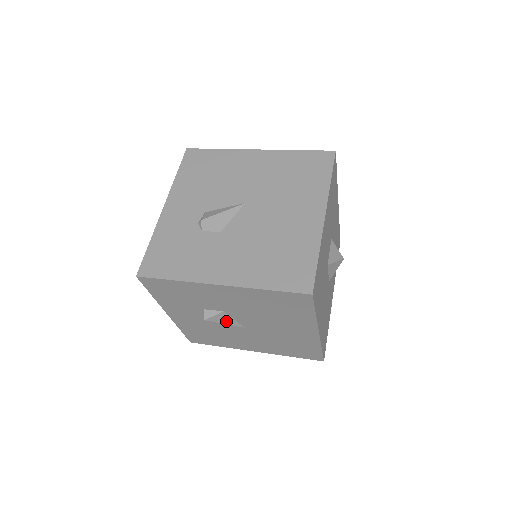
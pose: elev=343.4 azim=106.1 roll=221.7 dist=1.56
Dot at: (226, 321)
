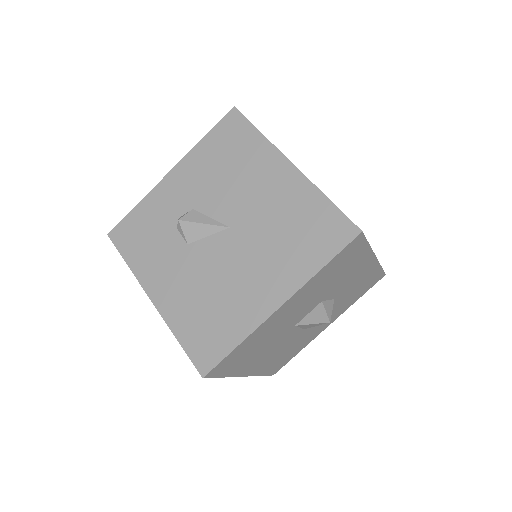
Dot at: occluded
